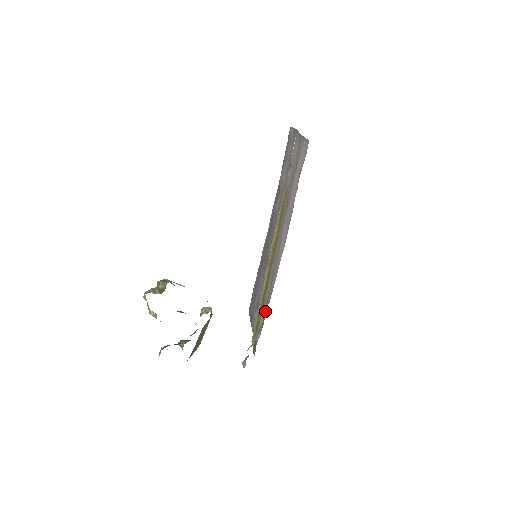
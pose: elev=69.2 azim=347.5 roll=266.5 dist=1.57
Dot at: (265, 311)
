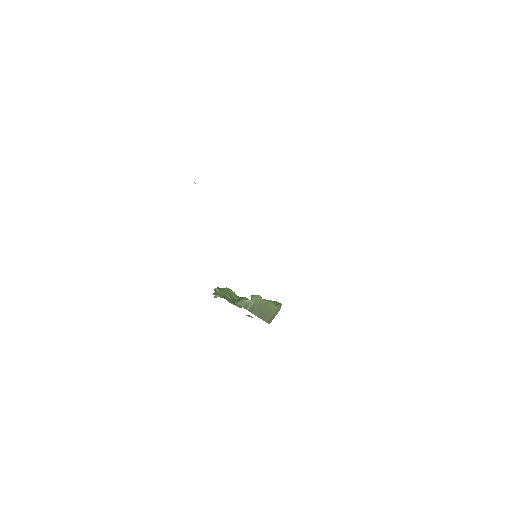
Dot at: occluded
